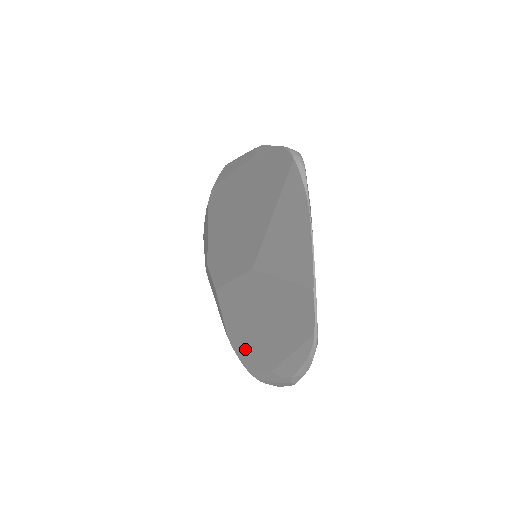
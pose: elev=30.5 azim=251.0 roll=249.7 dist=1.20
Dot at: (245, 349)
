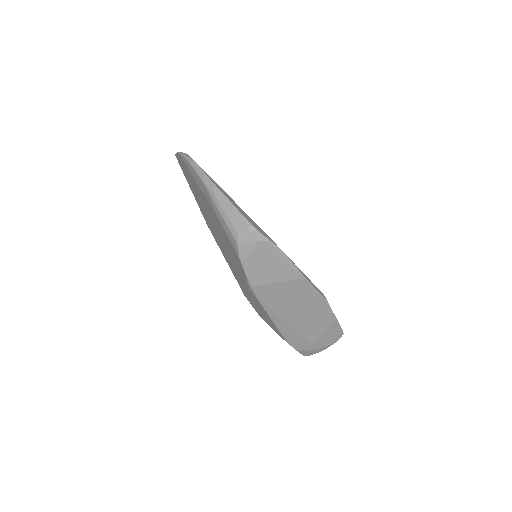
Dot at: (234, 256)
